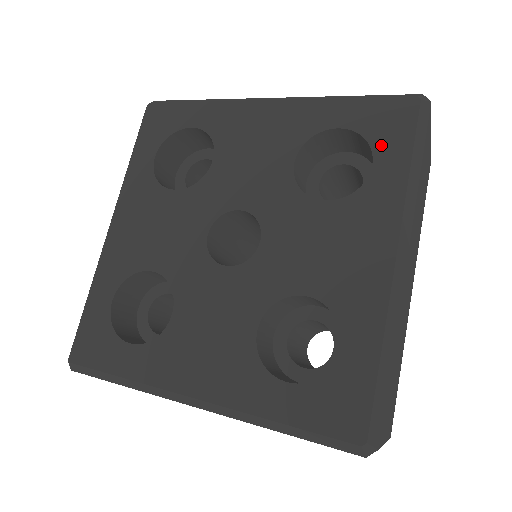
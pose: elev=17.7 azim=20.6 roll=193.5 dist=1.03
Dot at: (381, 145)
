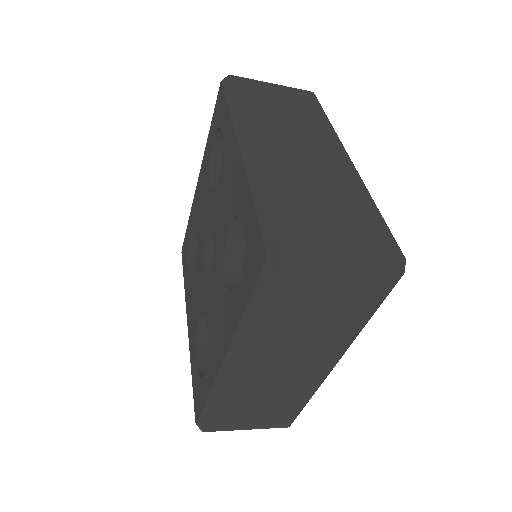
Dot at: (245, 271)
